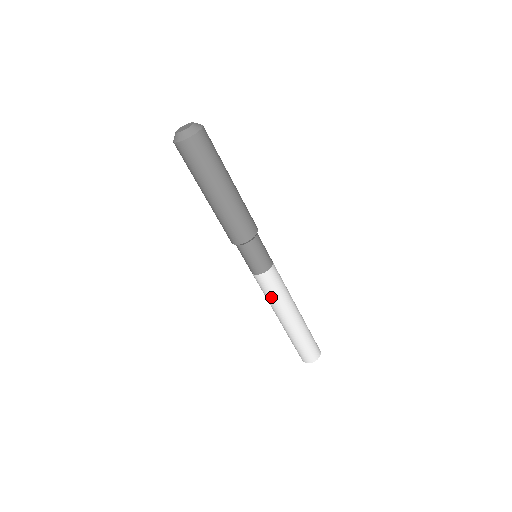
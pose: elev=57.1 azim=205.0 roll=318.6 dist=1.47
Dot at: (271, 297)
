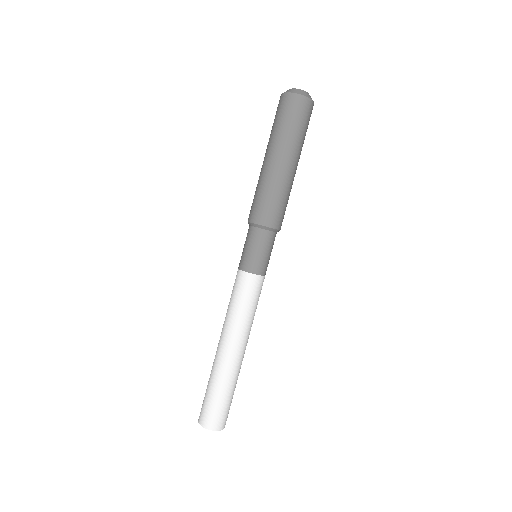
Dot at: (238, 308)
